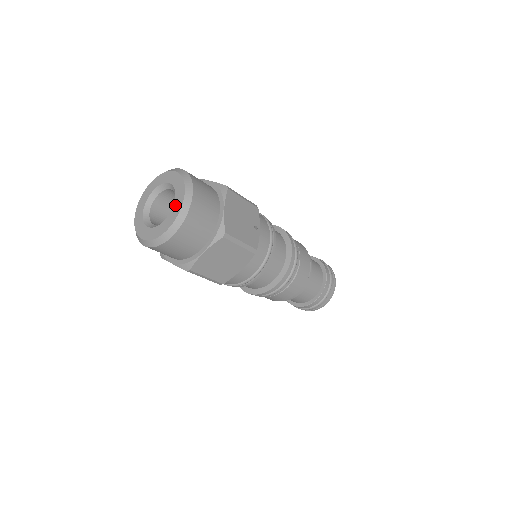
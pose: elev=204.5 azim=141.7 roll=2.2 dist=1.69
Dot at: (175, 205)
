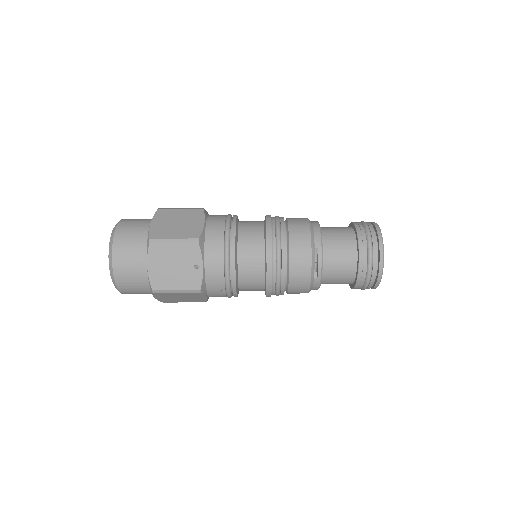
Dot at: occluded
